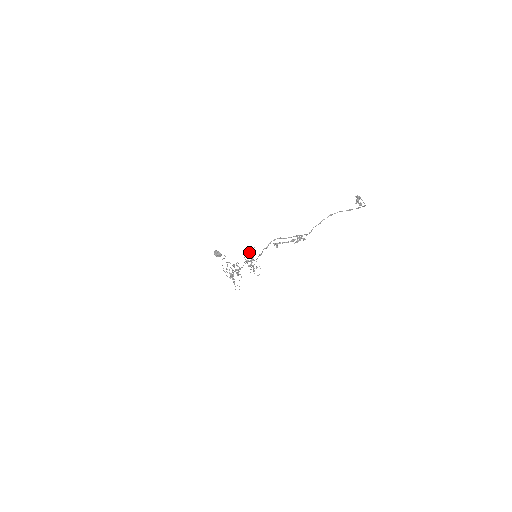
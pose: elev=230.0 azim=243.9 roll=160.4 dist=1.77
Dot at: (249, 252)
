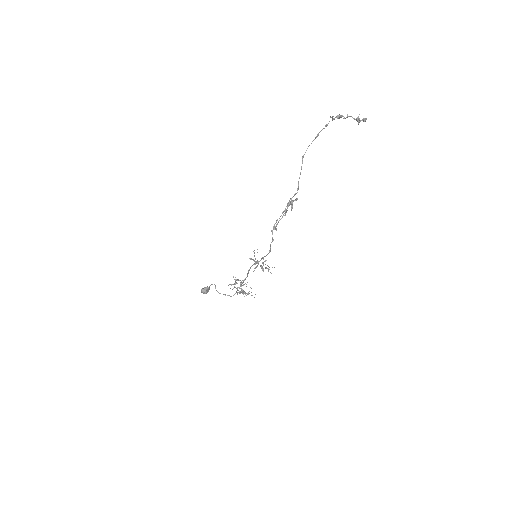
Dot at: occluded
